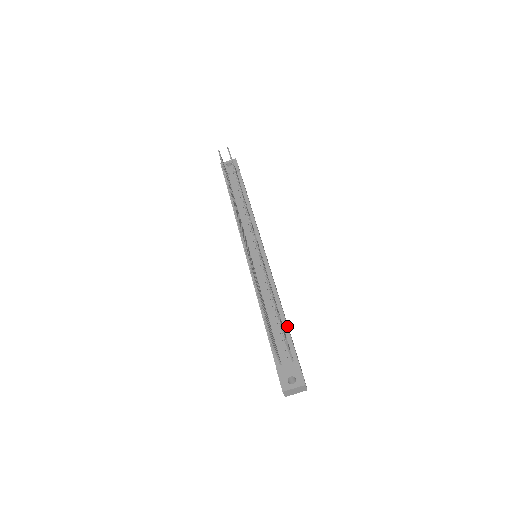
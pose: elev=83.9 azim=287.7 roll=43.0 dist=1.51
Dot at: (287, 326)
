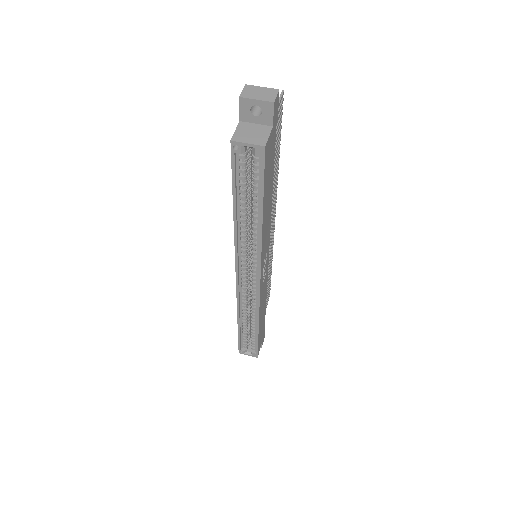
Dot at: (273, 170)
